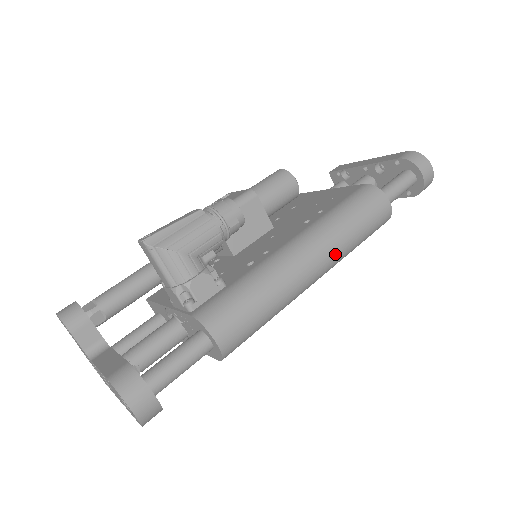
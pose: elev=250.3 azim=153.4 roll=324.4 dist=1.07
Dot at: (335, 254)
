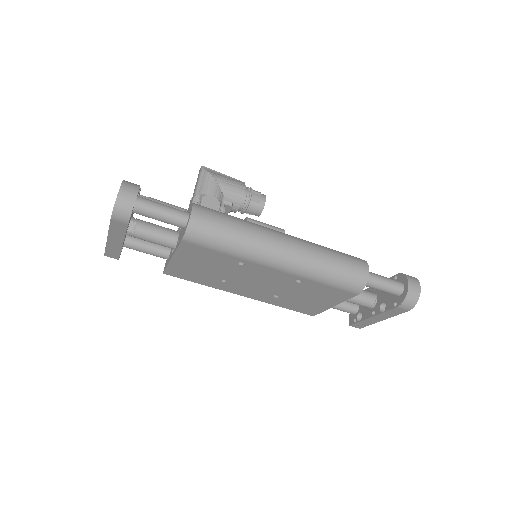
Dot at: (305, 256)
